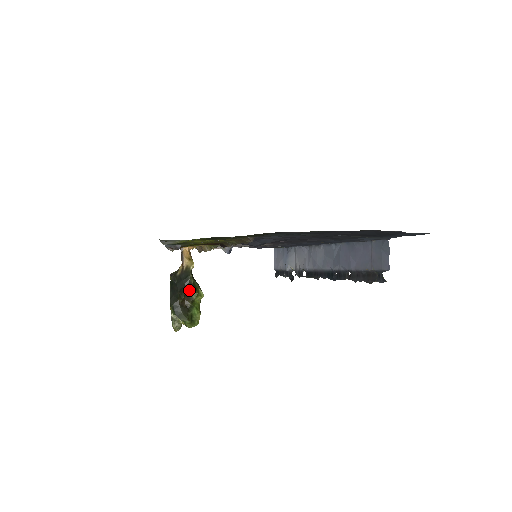
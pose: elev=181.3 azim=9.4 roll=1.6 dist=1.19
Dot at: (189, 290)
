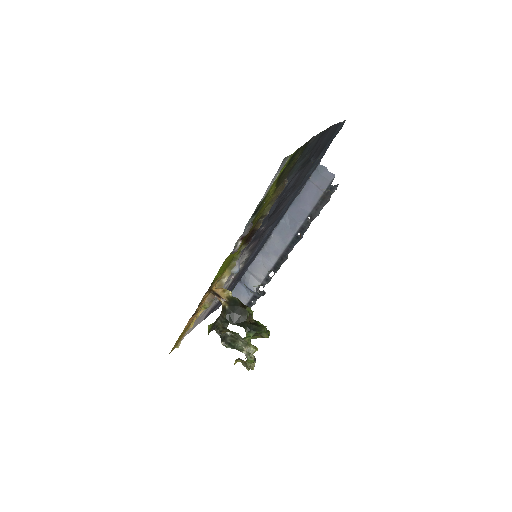
Dot at: (246, 308)
